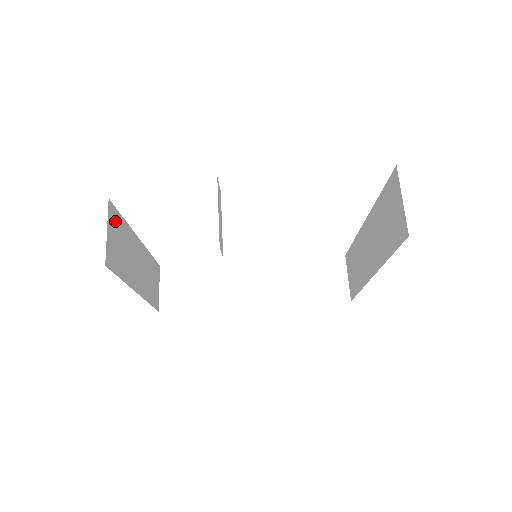
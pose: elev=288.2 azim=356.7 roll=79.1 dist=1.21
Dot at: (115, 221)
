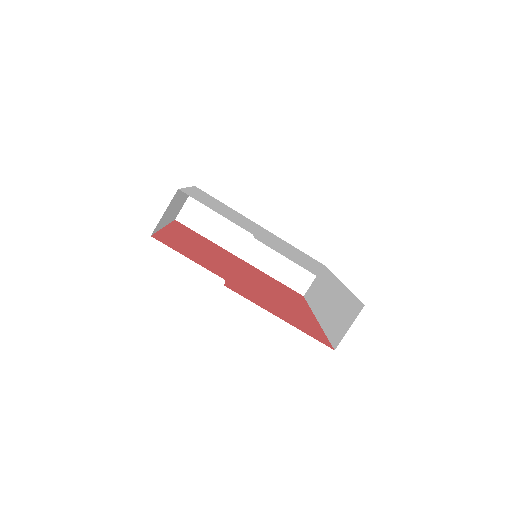
Dot at: occluded
